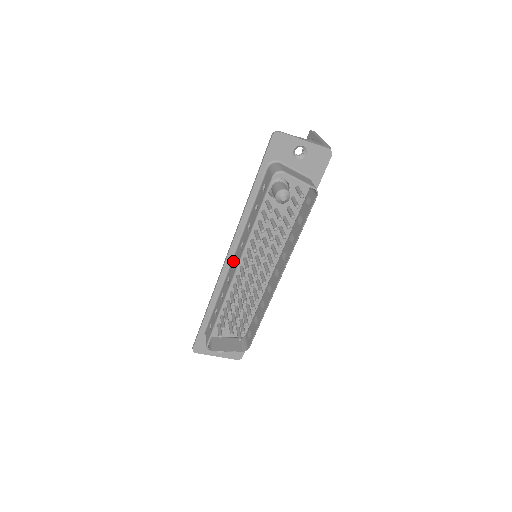
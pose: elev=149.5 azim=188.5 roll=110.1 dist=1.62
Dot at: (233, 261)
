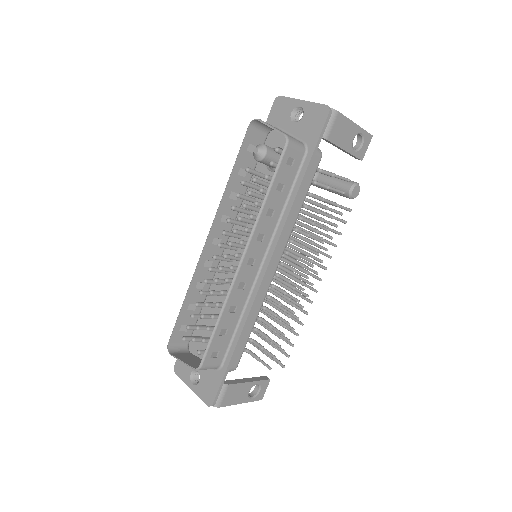
Dot at: occluded
